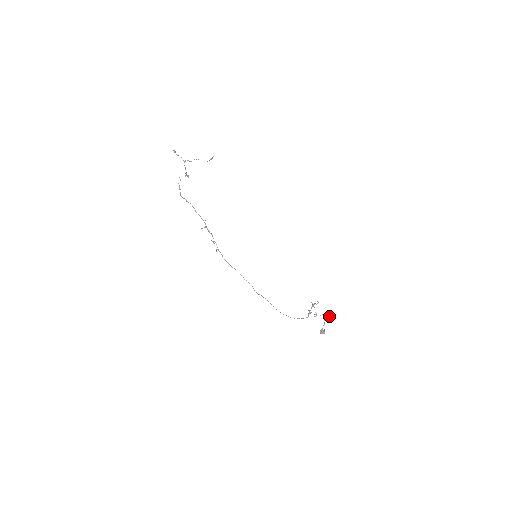
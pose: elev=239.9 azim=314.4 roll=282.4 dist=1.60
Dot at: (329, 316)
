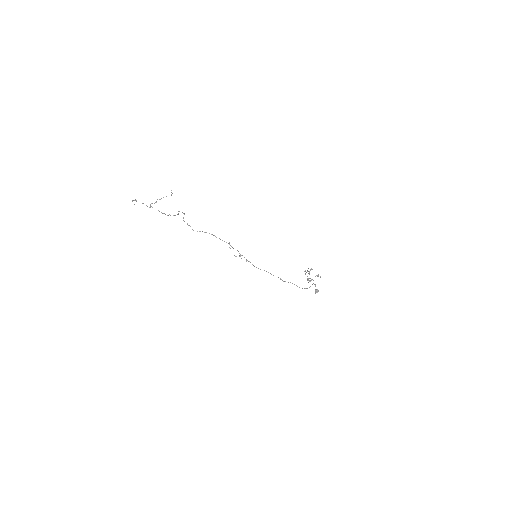
Dot at: occluded
